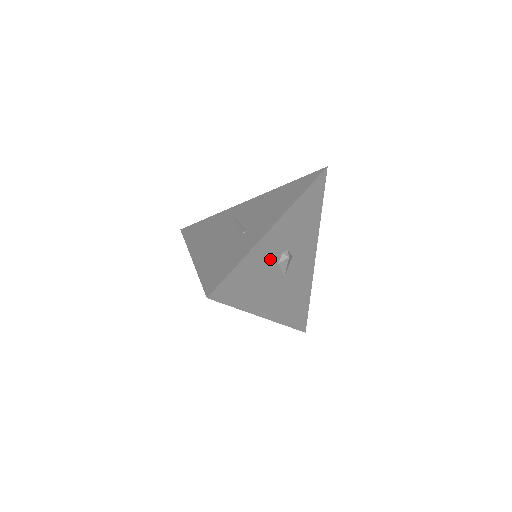
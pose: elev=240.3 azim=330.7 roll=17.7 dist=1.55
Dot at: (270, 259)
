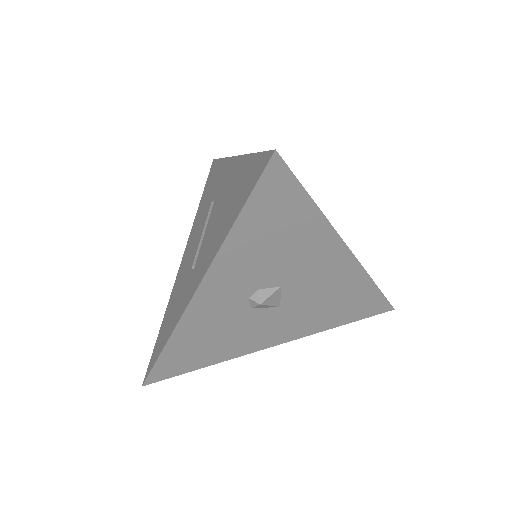
Dot at: (226, 315)
